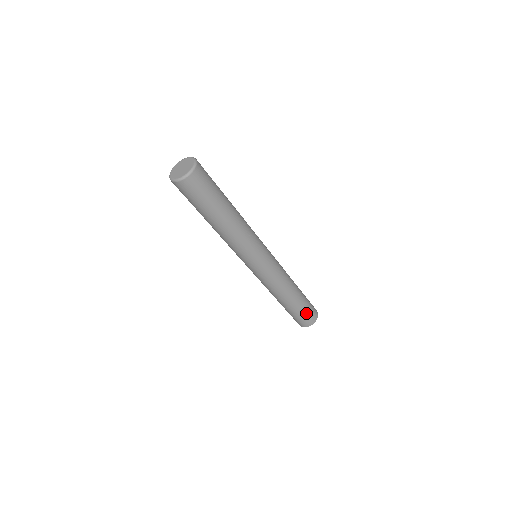
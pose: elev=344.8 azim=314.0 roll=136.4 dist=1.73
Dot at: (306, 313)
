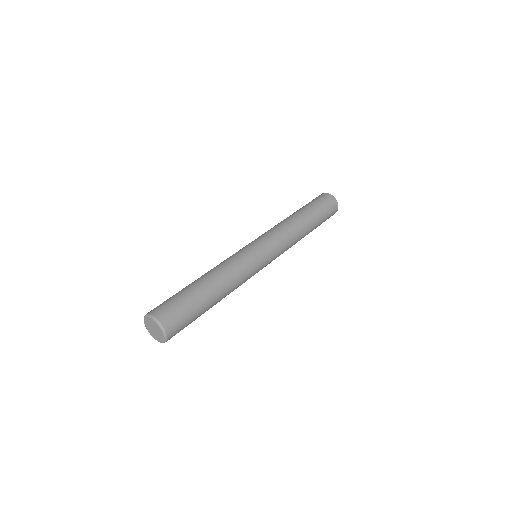
Dot at: occluded
